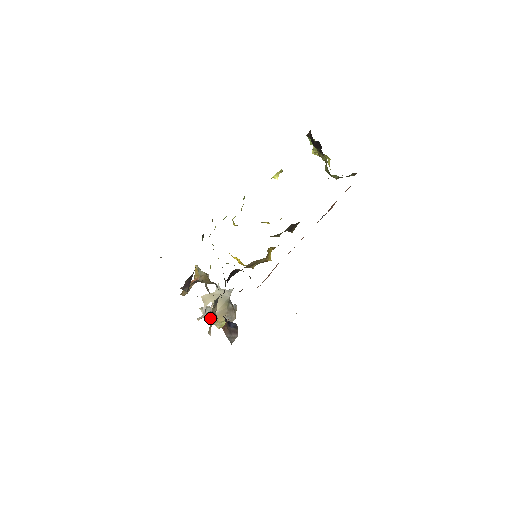
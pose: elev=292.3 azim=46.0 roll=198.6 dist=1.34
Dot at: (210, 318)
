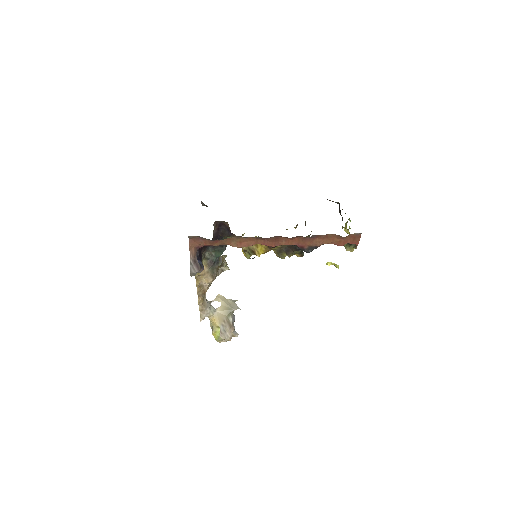
Dot at: (203, 285)
